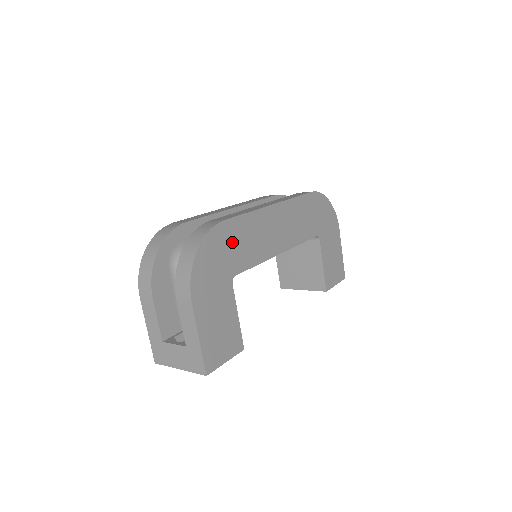
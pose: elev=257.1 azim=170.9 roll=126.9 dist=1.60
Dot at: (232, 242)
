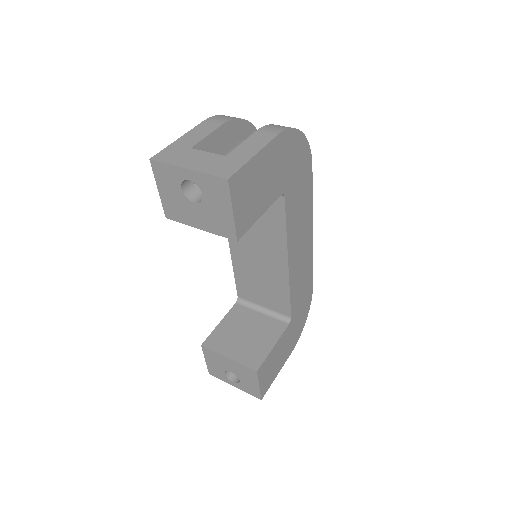
Dot at: (301, 182)
